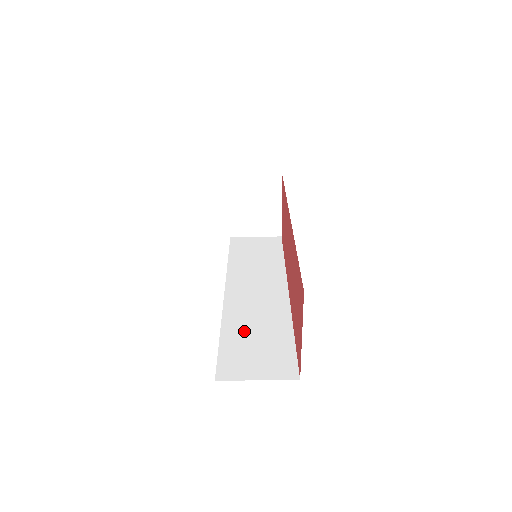
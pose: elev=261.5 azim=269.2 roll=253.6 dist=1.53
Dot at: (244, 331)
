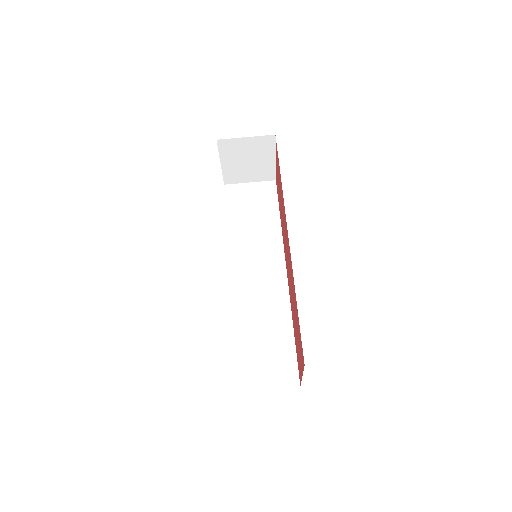
Dot at: (251, 331)
